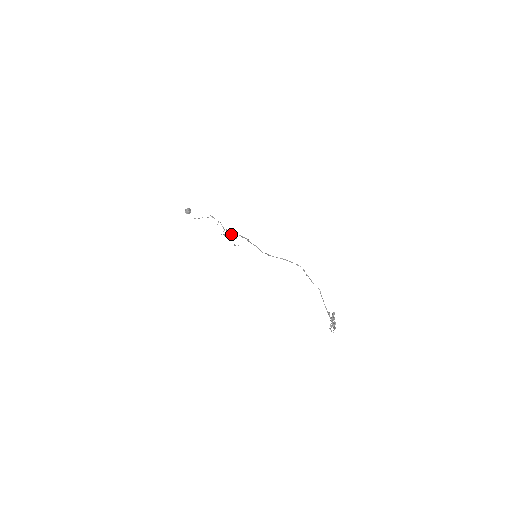
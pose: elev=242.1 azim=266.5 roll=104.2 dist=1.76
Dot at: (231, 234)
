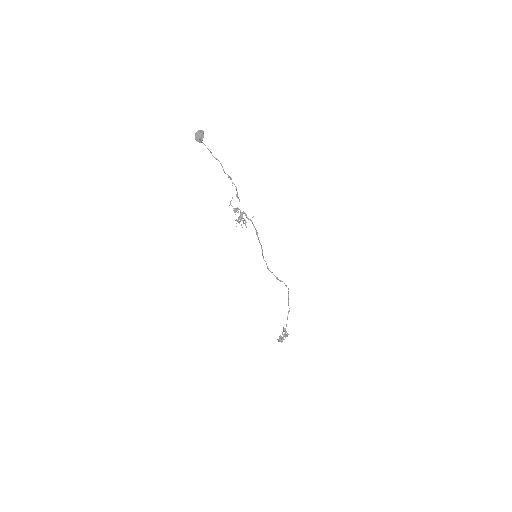
Dot at: (243, 221)
